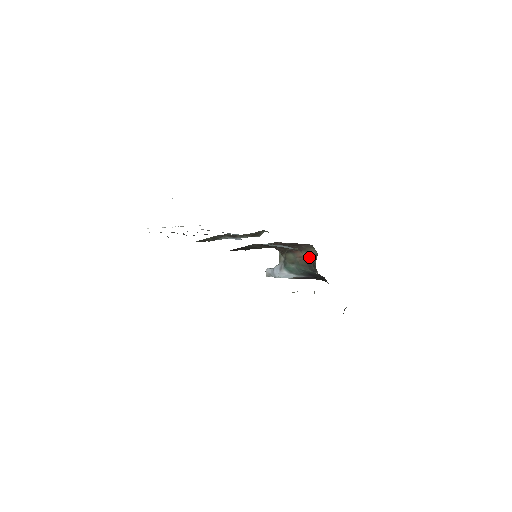
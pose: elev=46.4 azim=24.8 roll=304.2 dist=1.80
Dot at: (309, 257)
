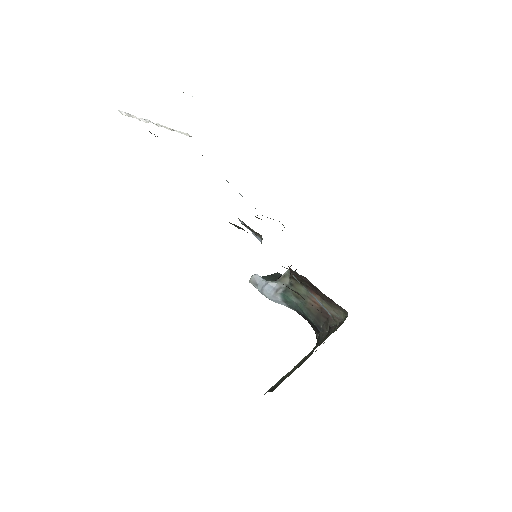
Dot at: (327, 313)
